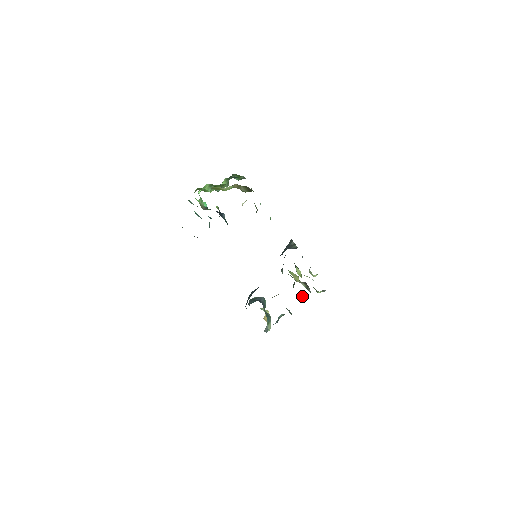
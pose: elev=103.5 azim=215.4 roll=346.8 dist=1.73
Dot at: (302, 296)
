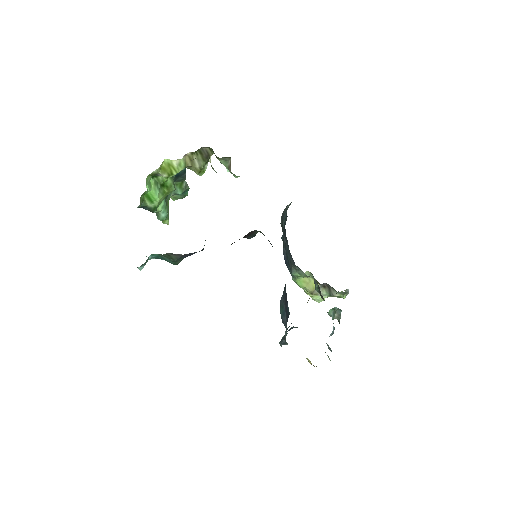
Dot at: occluded
